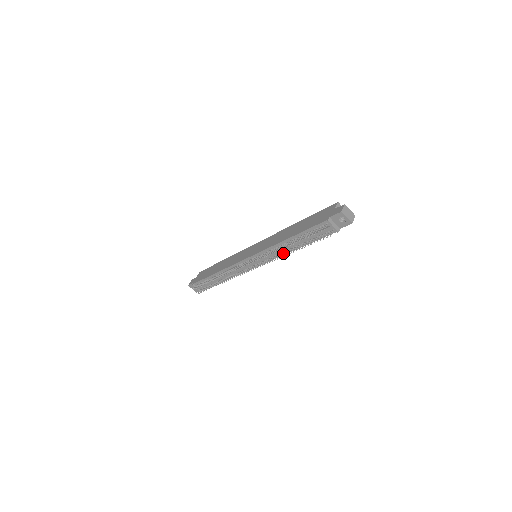
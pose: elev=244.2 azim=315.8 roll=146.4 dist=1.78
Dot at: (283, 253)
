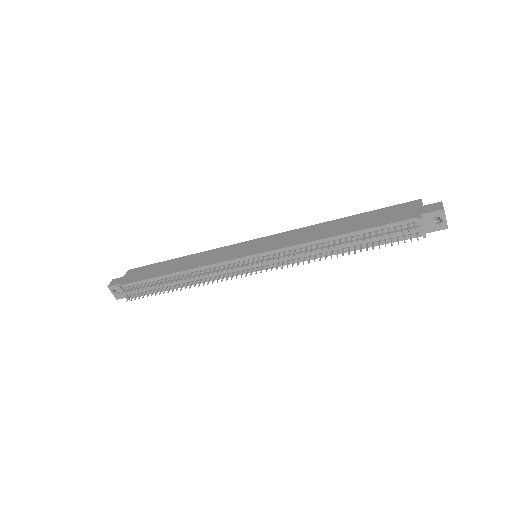
Dot at: (315, 256)
